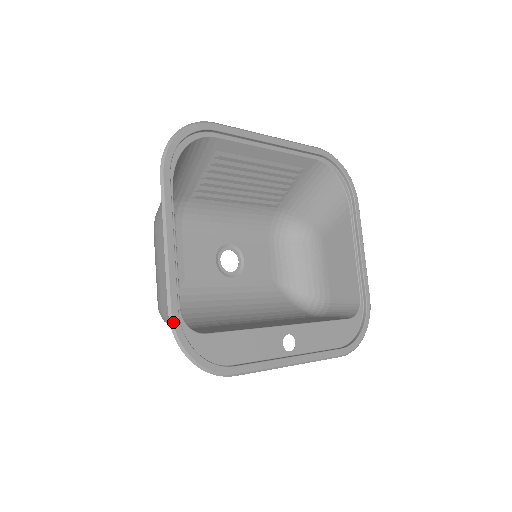
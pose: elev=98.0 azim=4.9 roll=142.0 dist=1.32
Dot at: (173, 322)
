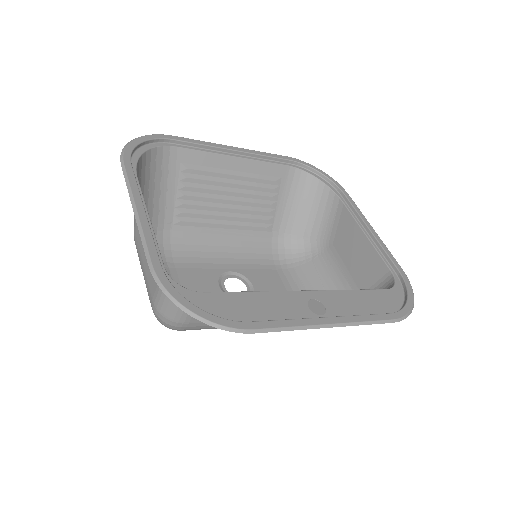
Dot at: (156, 274)
